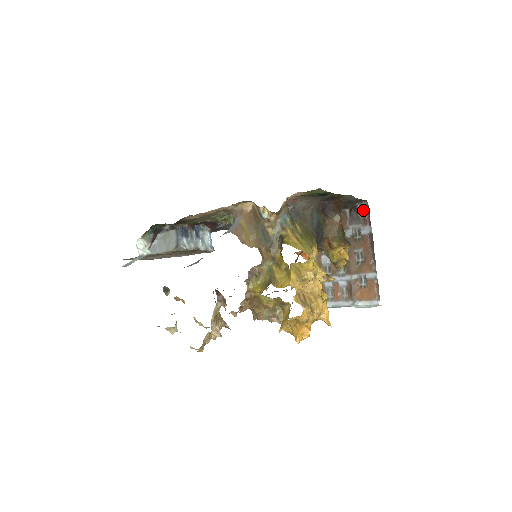
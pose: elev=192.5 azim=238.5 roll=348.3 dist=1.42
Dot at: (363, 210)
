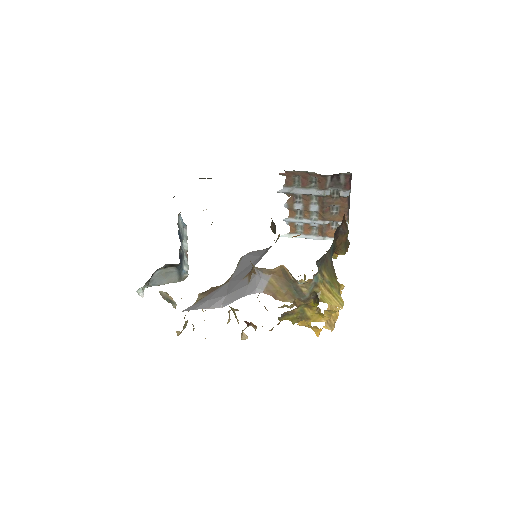
Dot at: (346, 178)
